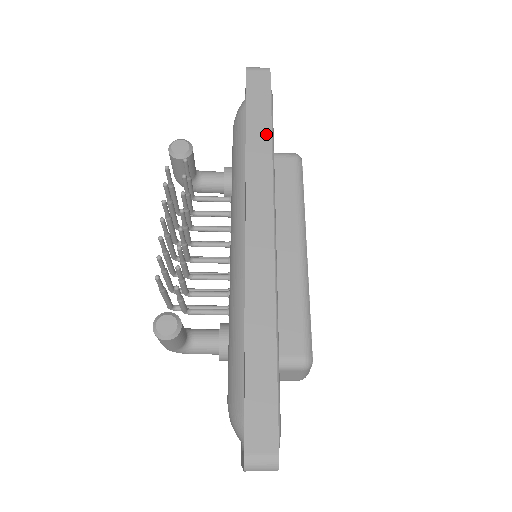
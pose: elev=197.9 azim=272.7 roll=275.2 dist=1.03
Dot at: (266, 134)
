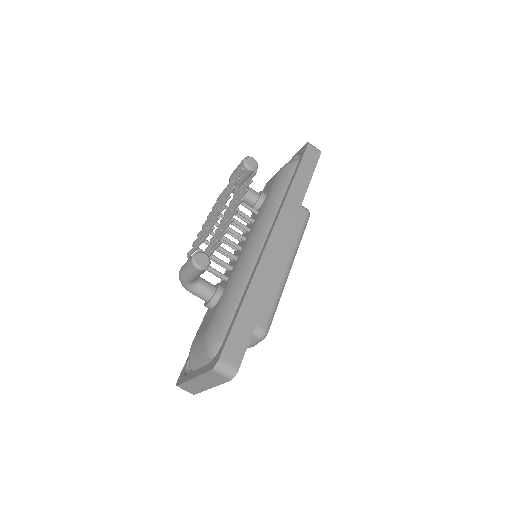
Dot at: (304, 187)
